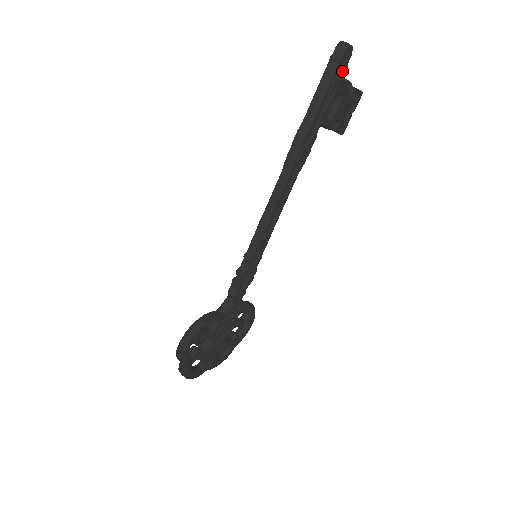
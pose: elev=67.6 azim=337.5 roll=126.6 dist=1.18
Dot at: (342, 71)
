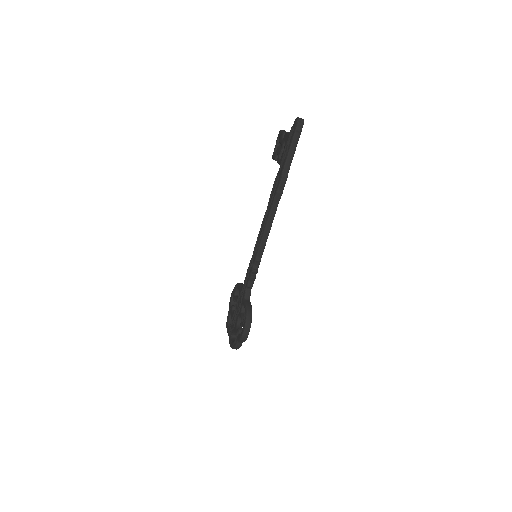
Dot at: occluded
